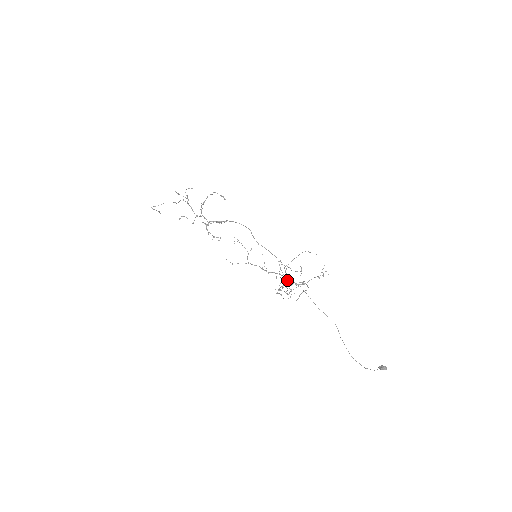
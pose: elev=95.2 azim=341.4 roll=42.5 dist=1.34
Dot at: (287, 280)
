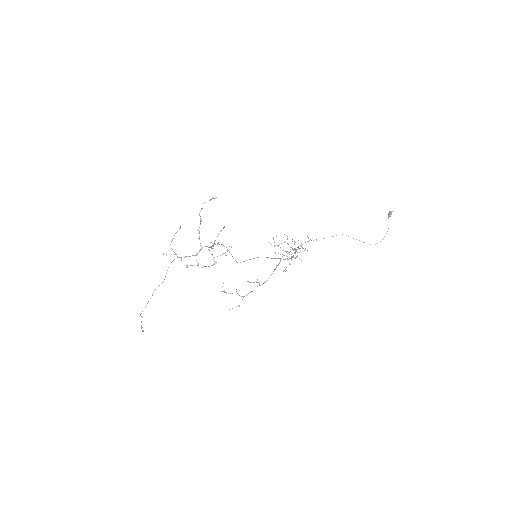
Dot at: occluded
